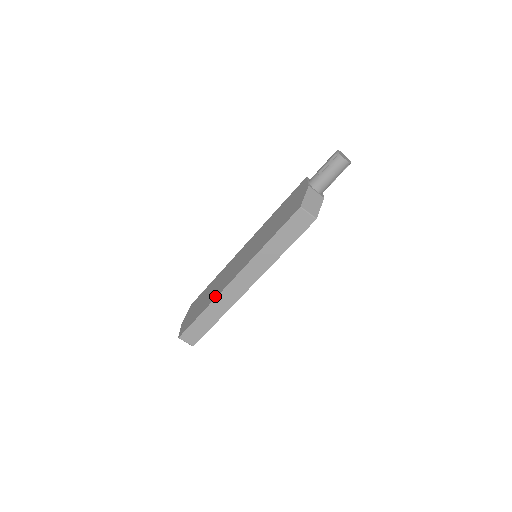
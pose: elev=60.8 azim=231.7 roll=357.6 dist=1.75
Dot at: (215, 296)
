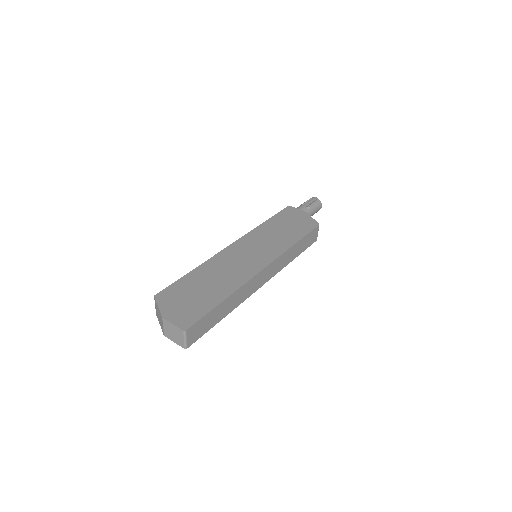
Dot at: (239, 283)
